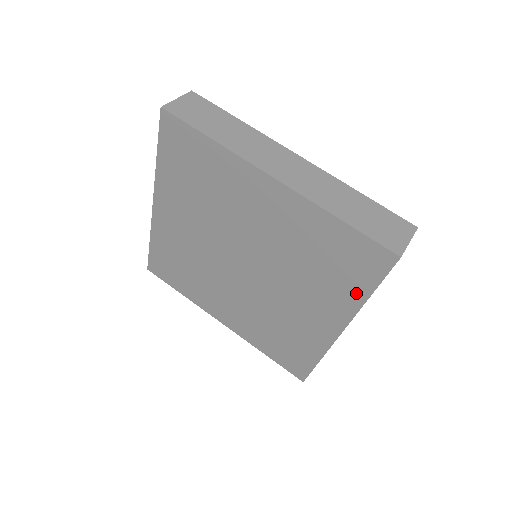
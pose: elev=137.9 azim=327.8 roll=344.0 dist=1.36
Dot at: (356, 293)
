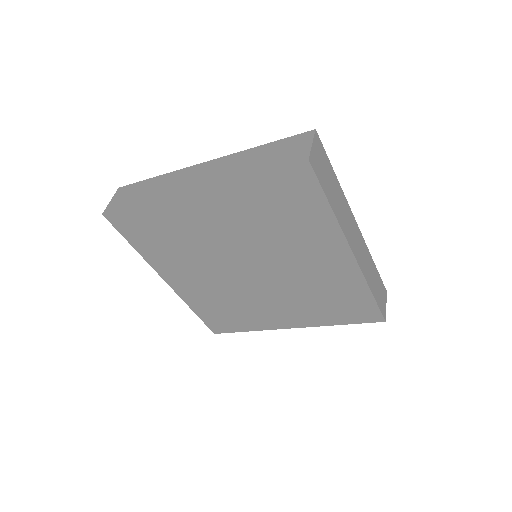
Dot at: (322, 215)
